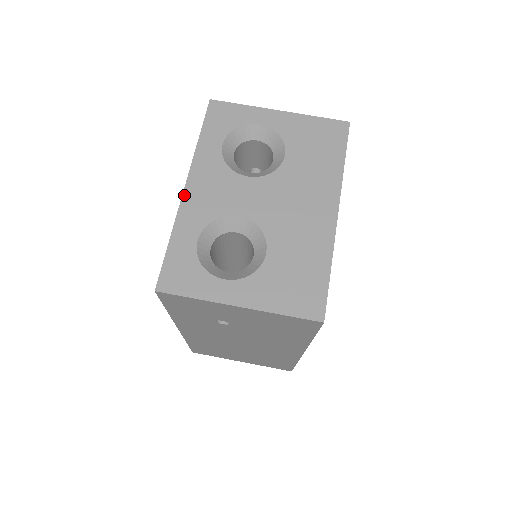
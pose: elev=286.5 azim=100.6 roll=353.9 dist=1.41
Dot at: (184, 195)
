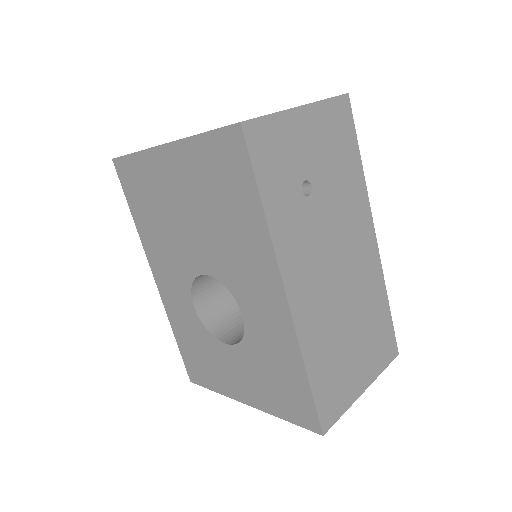
Dot at: (171, 142)
